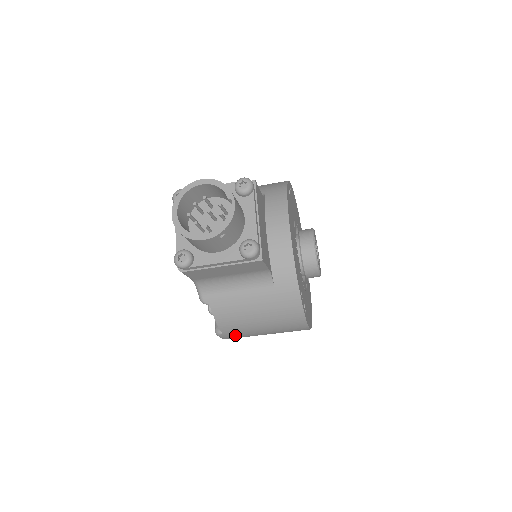
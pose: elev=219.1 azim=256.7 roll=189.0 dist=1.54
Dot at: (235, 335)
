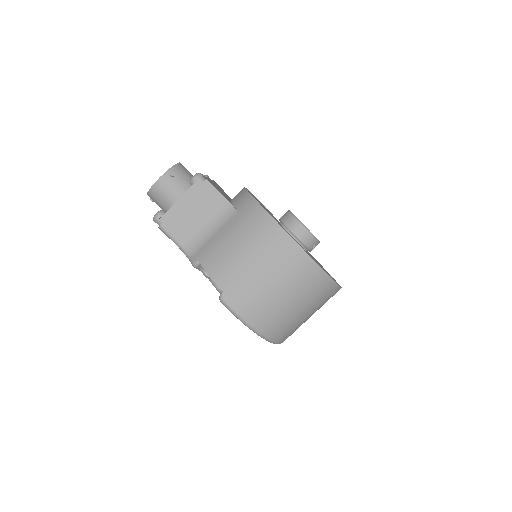
Dot at: (237, 292)
